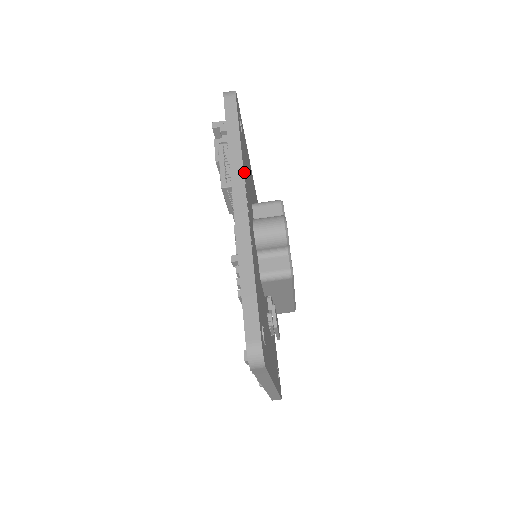
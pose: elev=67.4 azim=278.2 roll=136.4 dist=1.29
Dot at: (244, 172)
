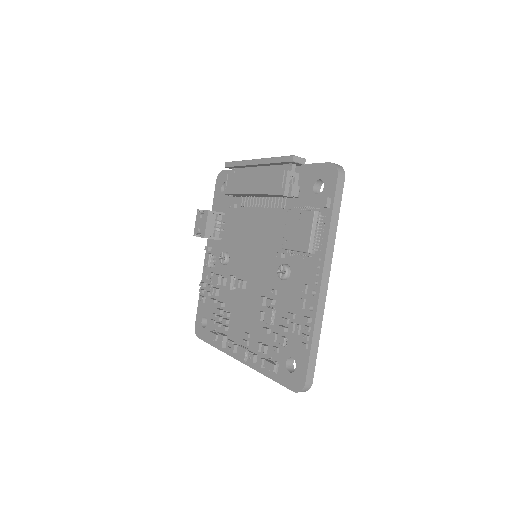
Dot at: occluded
